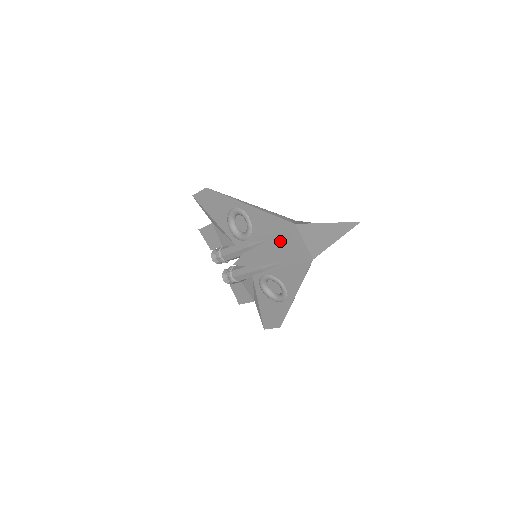
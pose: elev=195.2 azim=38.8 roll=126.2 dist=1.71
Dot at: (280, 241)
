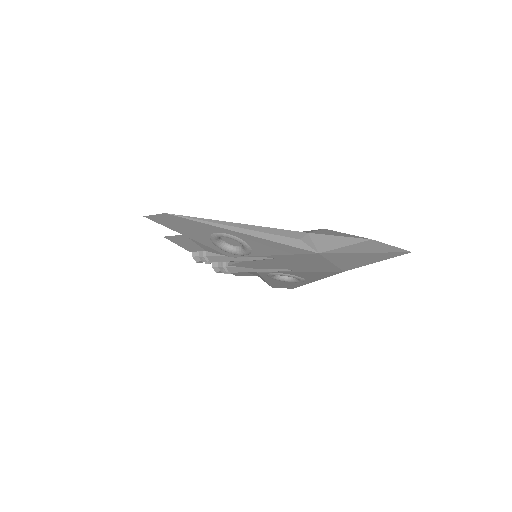
Dot at: (296, 260)
